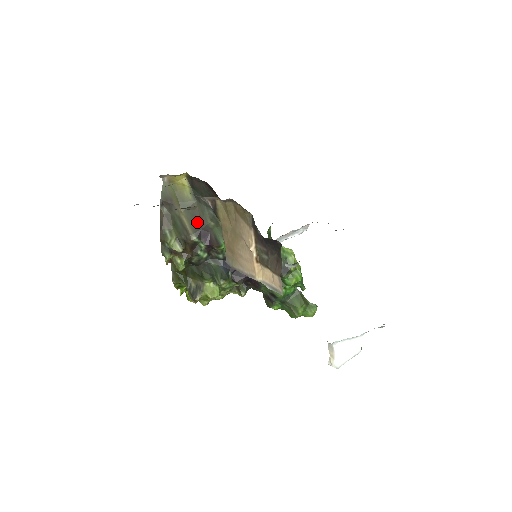
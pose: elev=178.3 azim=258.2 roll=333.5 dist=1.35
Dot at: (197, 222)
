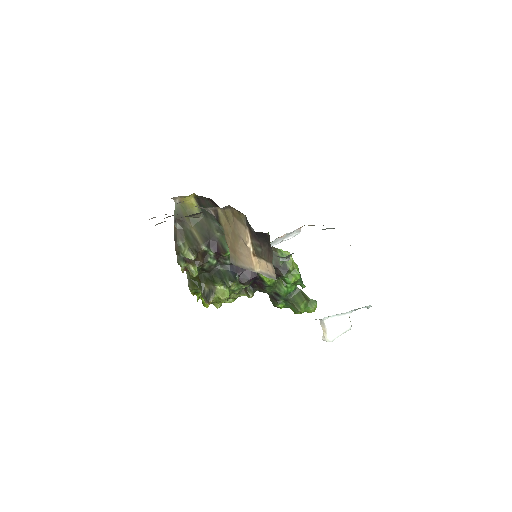
Dot at: (206, 234)
